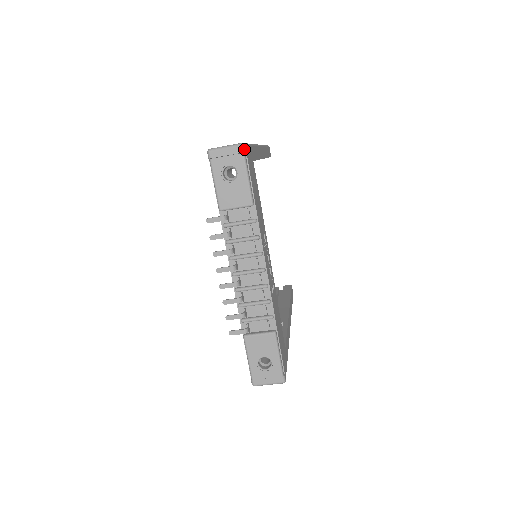
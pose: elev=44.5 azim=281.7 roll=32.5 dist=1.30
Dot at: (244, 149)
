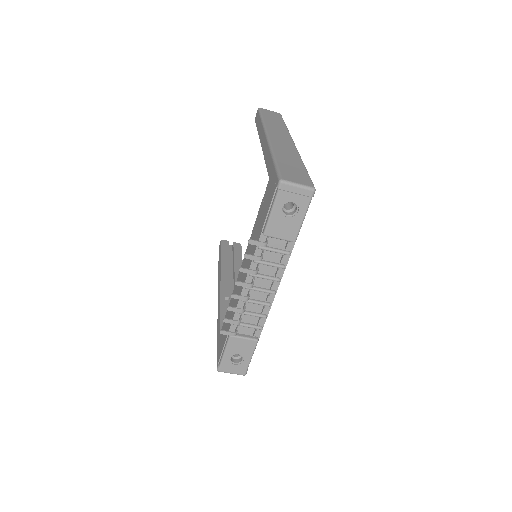
Dot at: occluded
